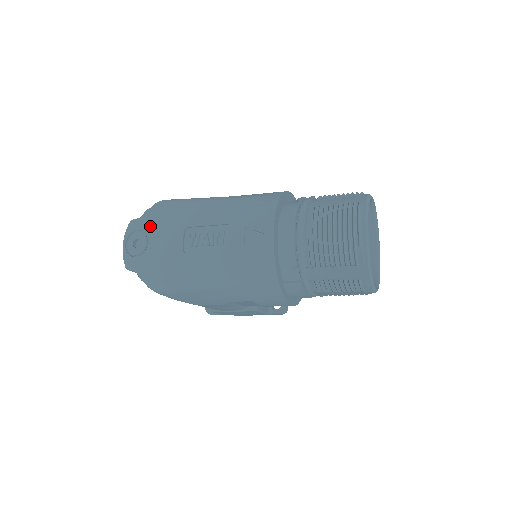
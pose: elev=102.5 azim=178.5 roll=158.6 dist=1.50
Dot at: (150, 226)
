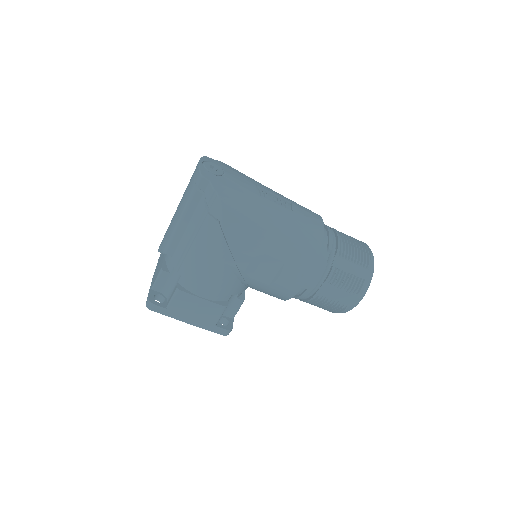
Dot at: (225, 167)
